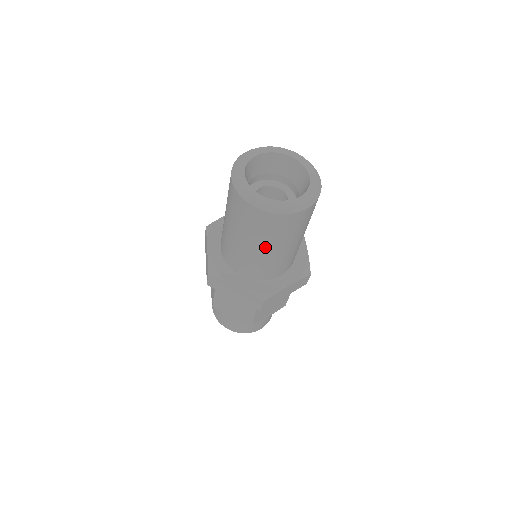
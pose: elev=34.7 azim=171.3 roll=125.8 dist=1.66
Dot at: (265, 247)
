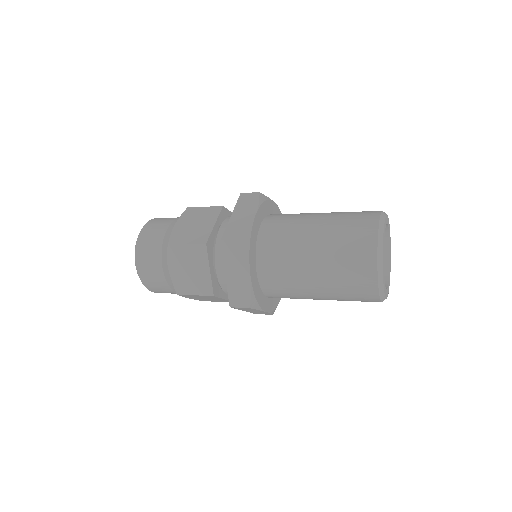
Dot at: (320, 285)
